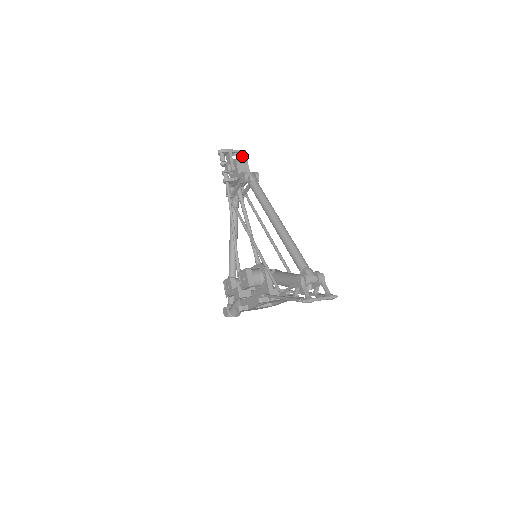
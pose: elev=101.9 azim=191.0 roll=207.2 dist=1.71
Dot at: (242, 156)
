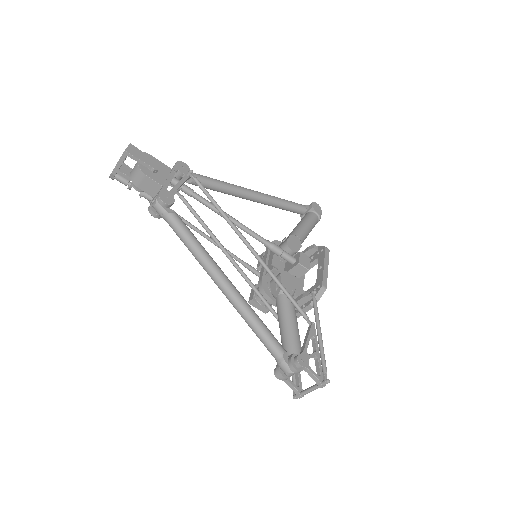
Dot at: (132, 154)
